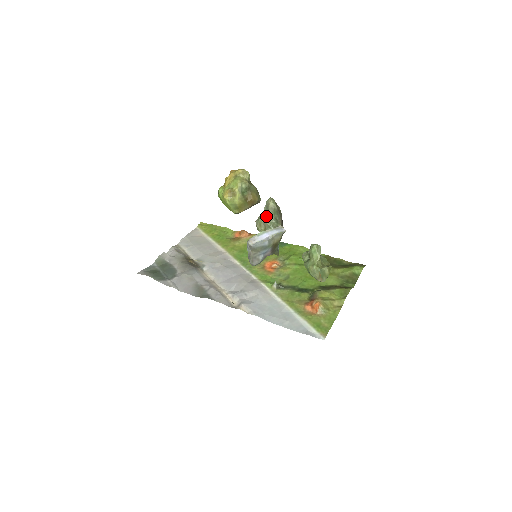
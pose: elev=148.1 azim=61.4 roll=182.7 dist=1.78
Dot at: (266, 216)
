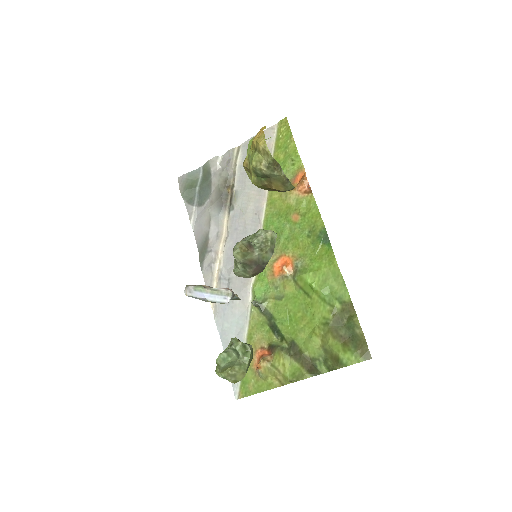
Dot at: occluded
